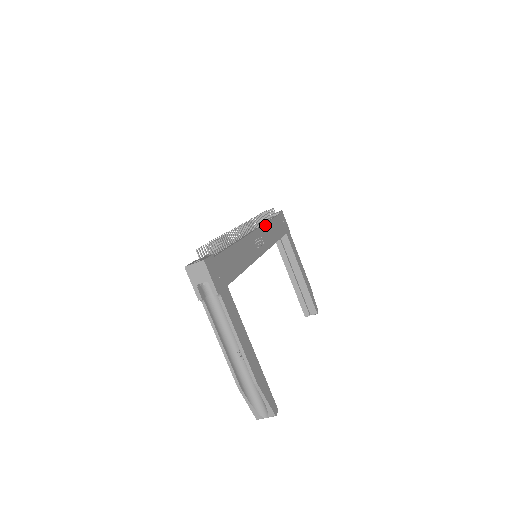
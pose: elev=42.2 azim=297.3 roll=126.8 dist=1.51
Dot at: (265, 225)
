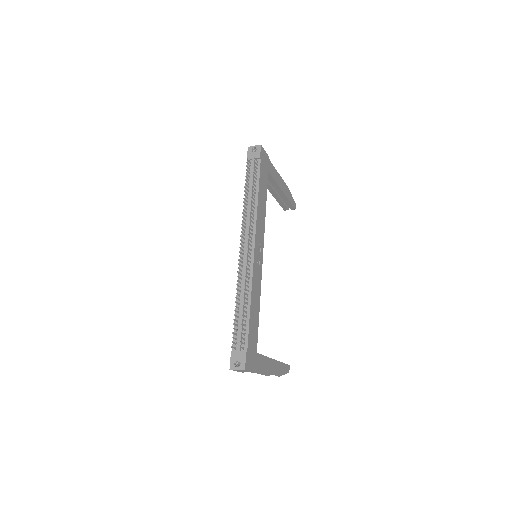
Dot at: (257, 215)
